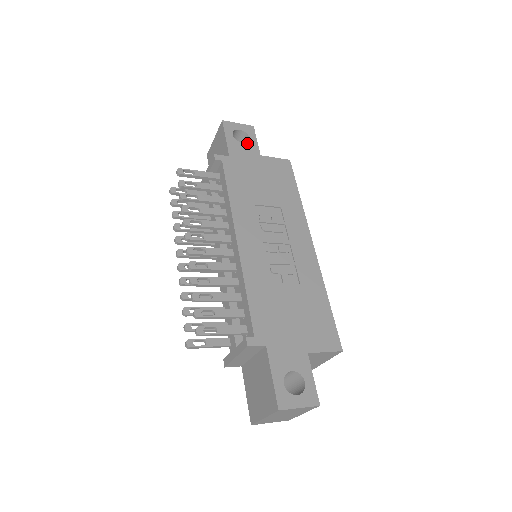
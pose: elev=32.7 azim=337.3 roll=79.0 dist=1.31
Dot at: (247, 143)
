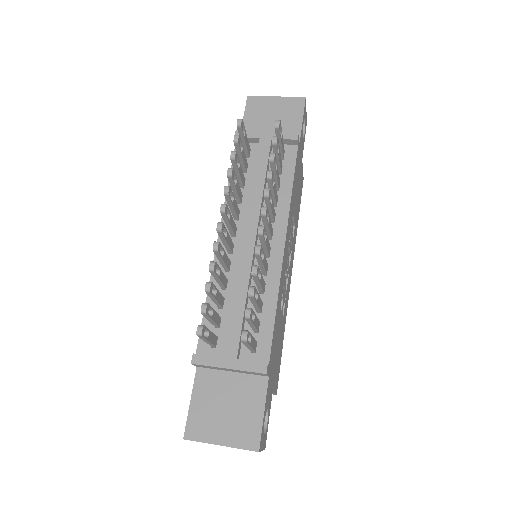
Dot at: occluded
